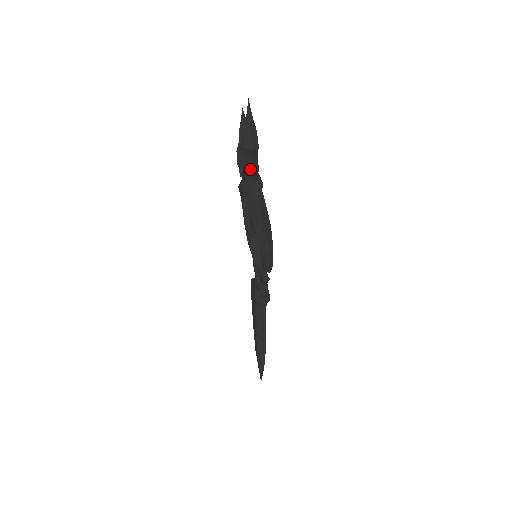
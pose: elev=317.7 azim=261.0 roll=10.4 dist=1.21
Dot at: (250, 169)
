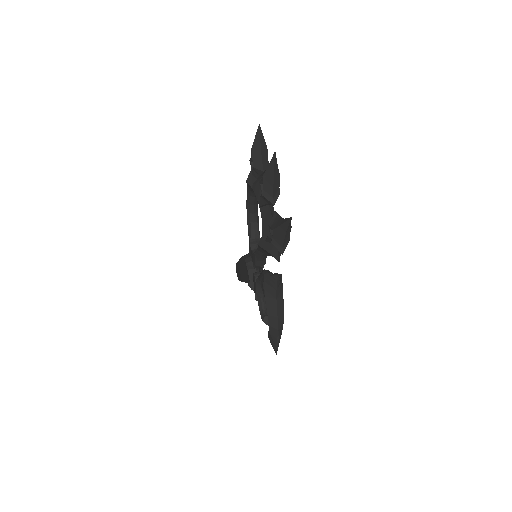
Dot at: (272, 252)
